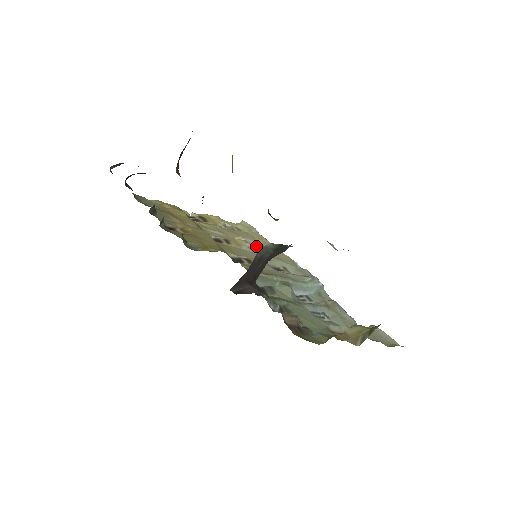
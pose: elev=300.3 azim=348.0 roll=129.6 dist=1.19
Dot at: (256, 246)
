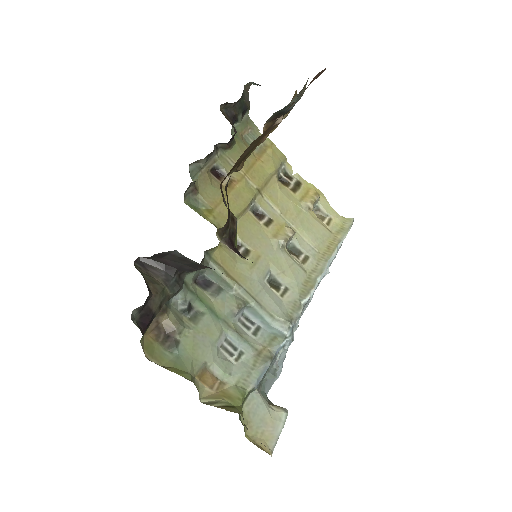
Dot at: (305, 250)
